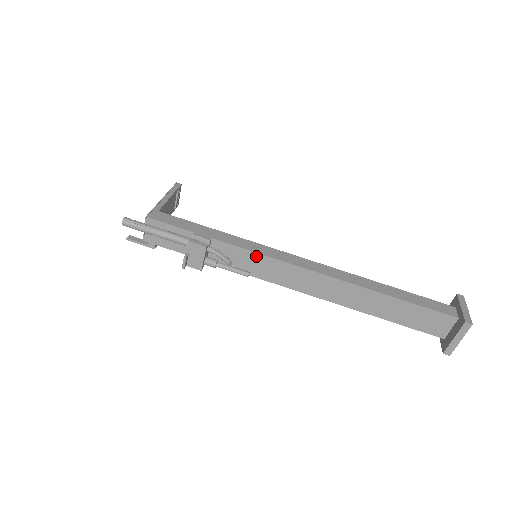
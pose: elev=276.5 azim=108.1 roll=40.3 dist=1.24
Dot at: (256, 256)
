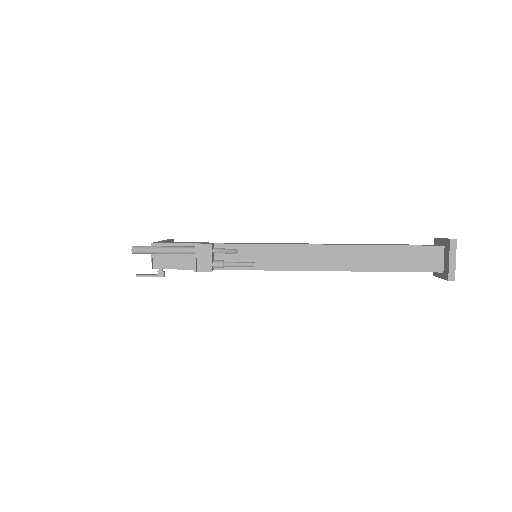
Dot at: (256, 247)
